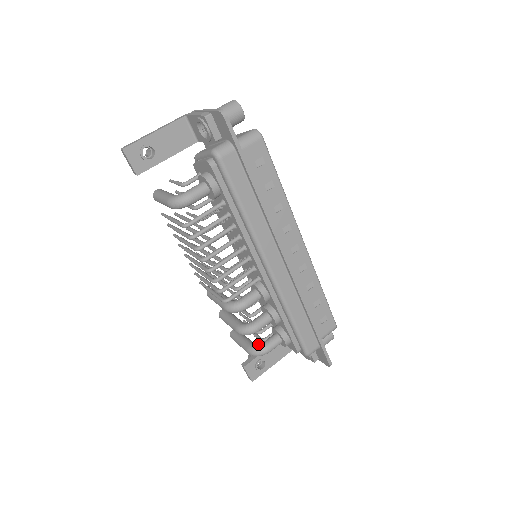
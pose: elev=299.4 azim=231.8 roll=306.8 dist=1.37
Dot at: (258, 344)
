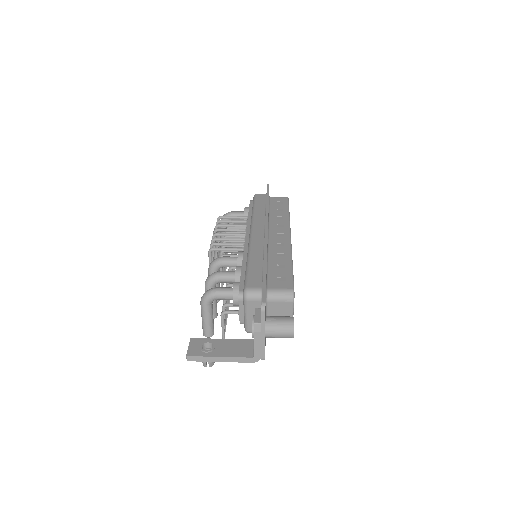
Dot at: occluded
